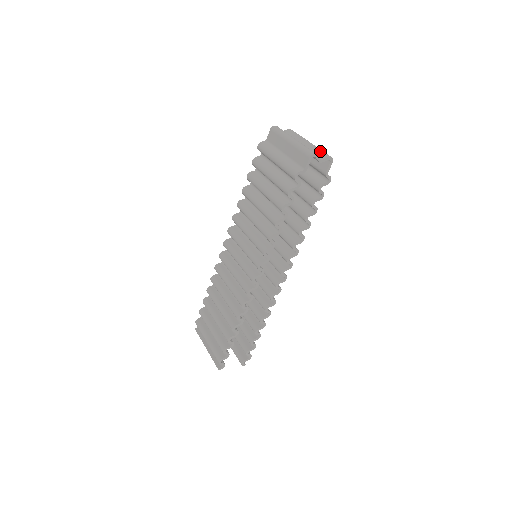
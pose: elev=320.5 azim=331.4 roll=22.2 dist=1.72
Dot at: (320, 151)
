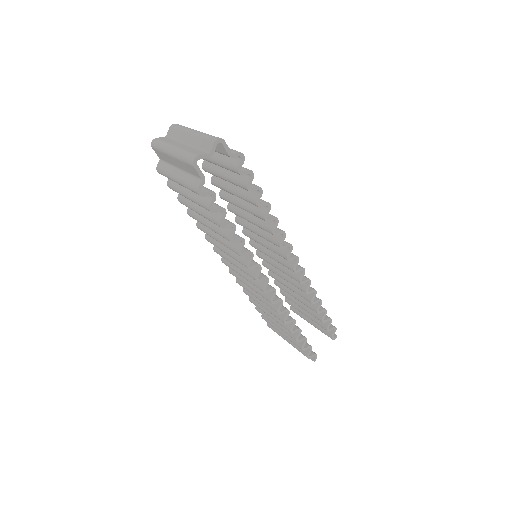
Dot at: (204, 140)
